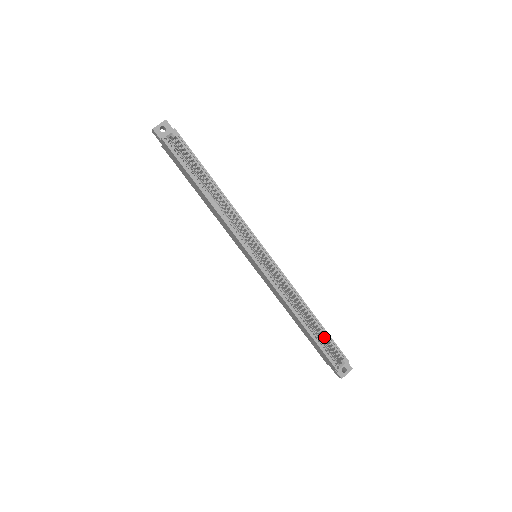
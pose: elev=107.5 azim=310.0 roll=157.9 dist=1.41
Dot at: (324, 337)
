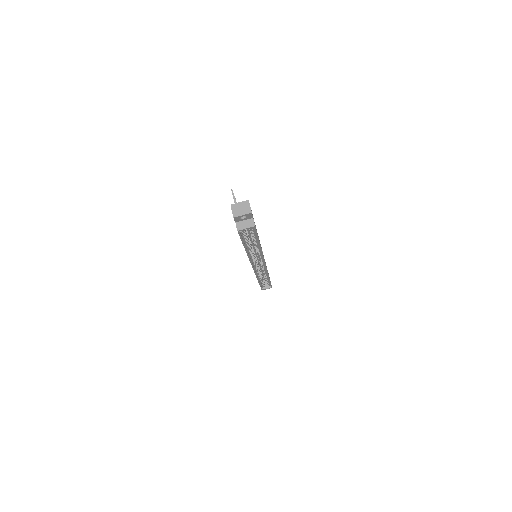
Dot at: (267, 283)
